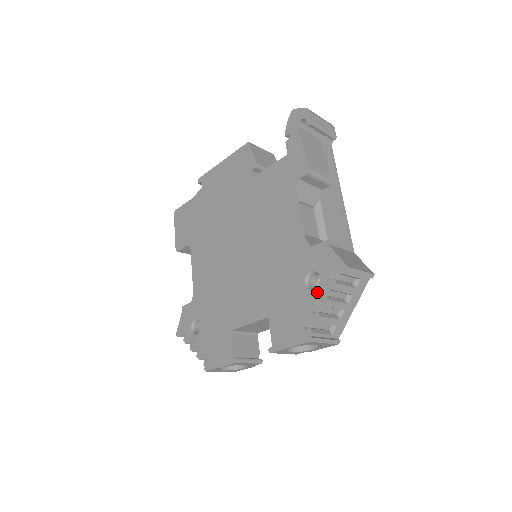
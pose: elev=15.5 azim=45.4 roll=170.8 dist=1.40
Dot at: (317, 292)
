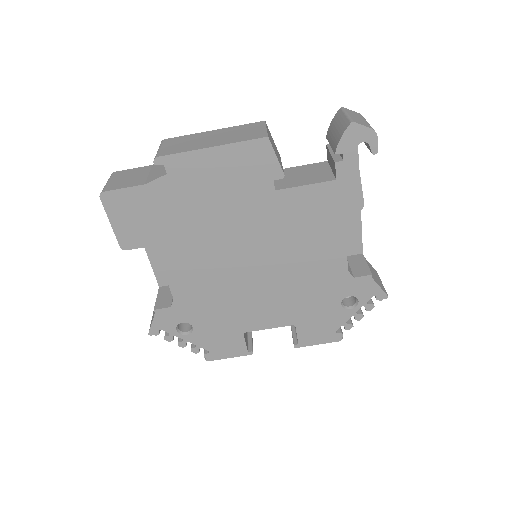
Dot at: (354, 311)
